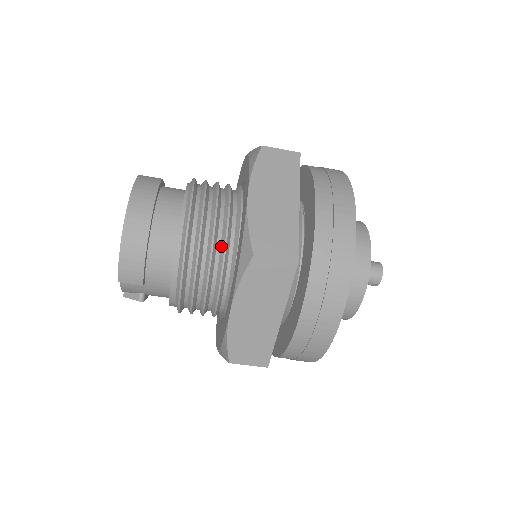
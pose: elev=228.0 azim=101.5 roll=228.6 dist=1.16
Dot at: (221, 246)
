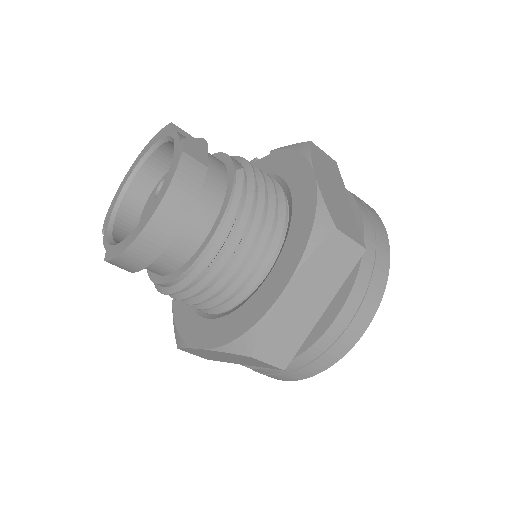
Dot at: (228, 290)
